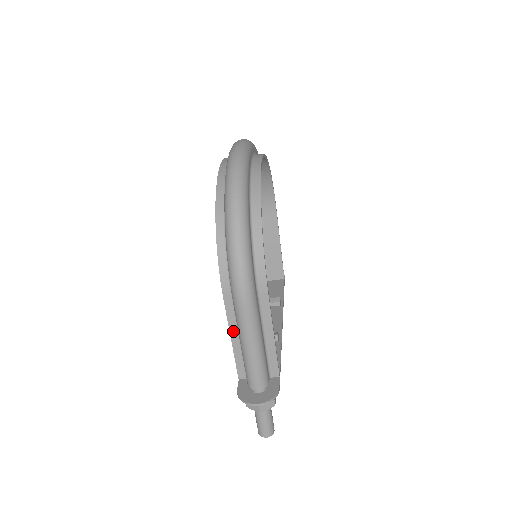
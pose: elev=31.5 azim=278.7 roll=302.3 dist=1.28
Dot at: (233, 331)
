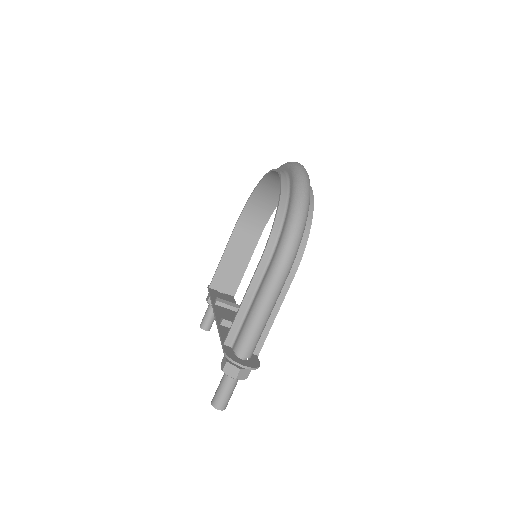
Dot at: (248, 297)
